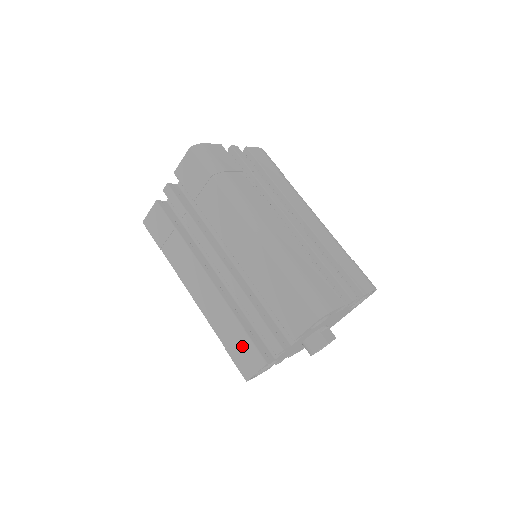
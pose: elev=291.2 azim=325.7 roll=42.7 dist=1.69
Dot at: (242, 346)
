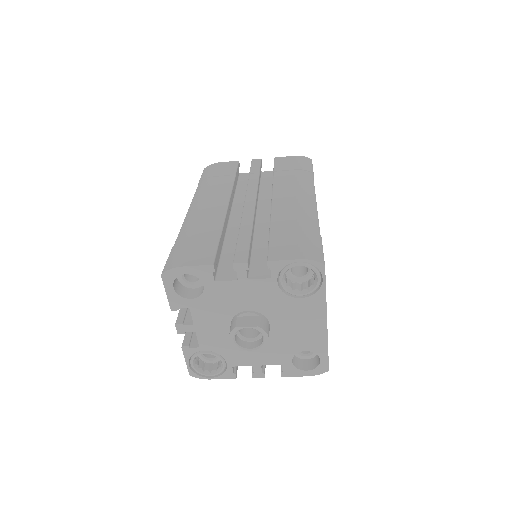
Dot at: occluded
